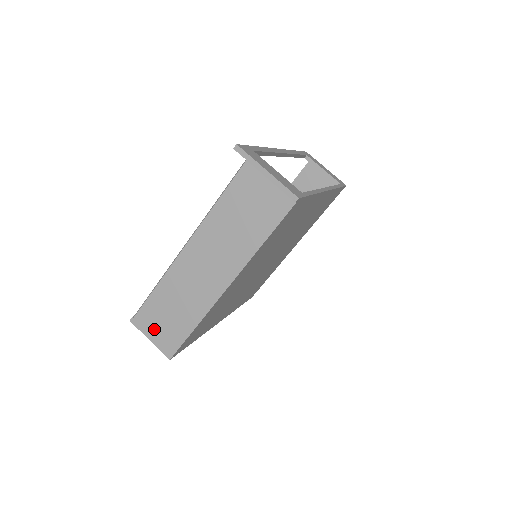
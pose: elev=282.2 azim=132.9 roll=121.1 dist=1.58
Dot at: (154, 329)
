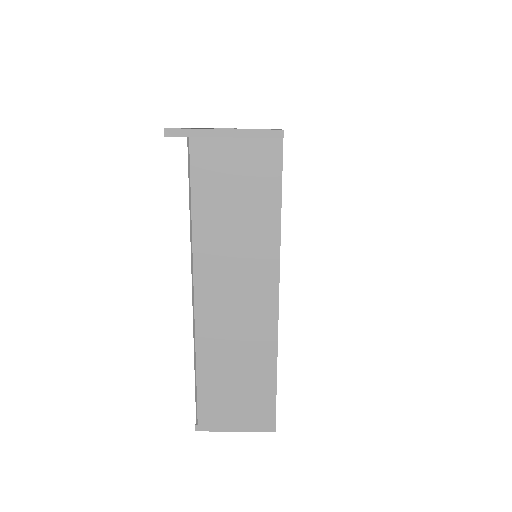
Dot at: (231, 415)
